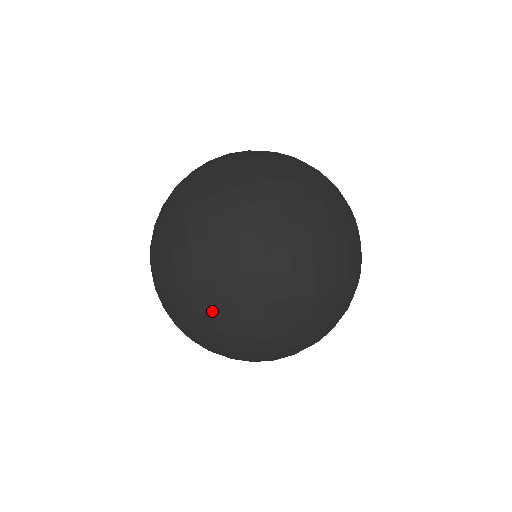
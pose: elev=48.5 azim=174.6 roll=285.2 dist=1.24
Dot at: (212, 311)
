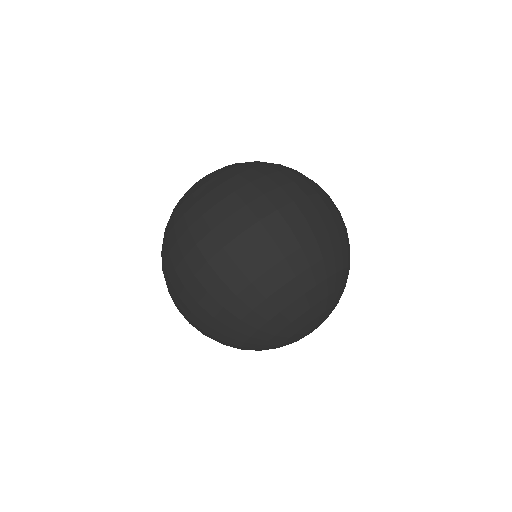
Dot at: (225, 179)
